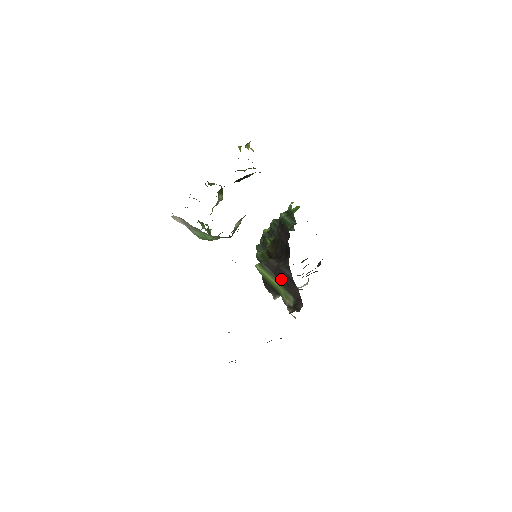
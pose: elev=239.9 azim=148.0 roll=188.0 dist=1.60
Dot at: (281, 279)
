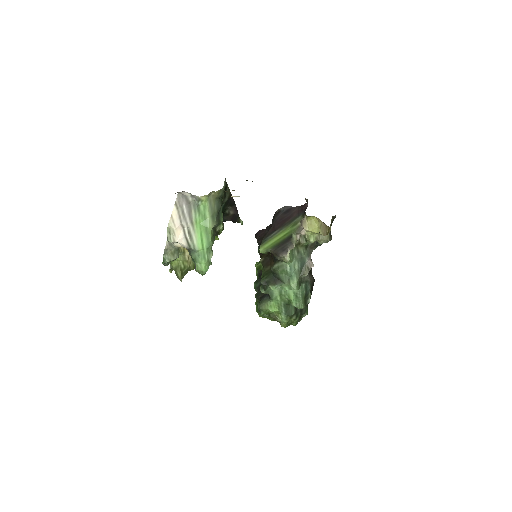
Dot at: (281, 224)
